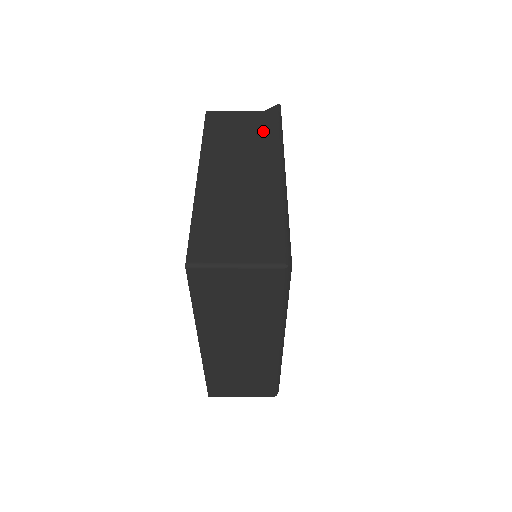
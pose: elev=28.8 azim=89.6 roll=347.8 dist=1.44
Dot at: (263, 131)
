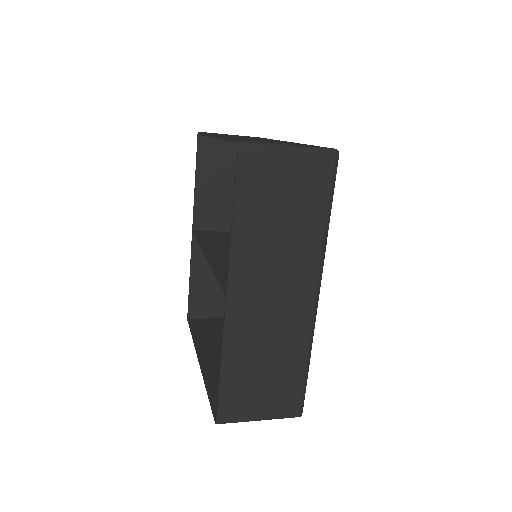
Dot at: occluded
